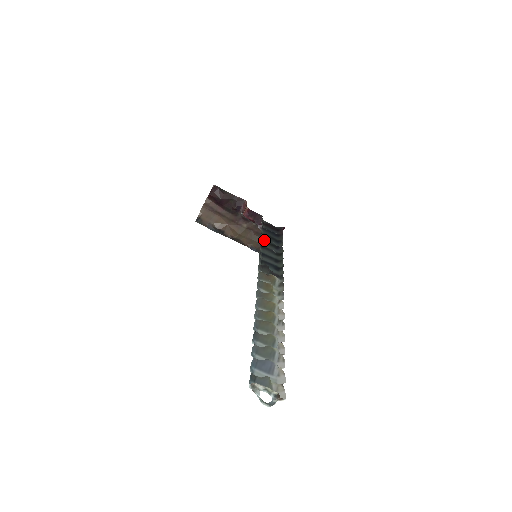
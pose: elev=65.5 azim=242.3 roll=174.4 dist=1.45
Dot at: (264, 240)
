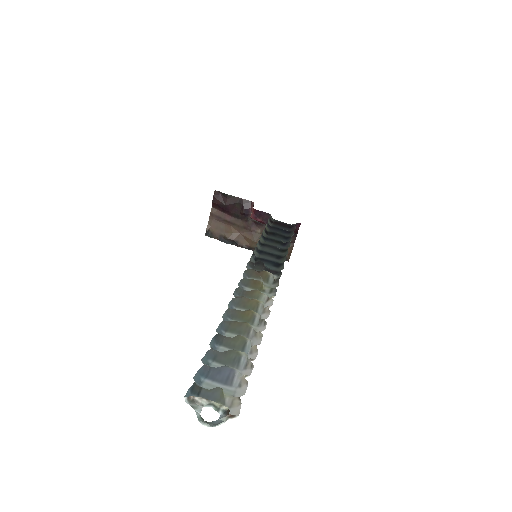
Dot at: (267, 238)
